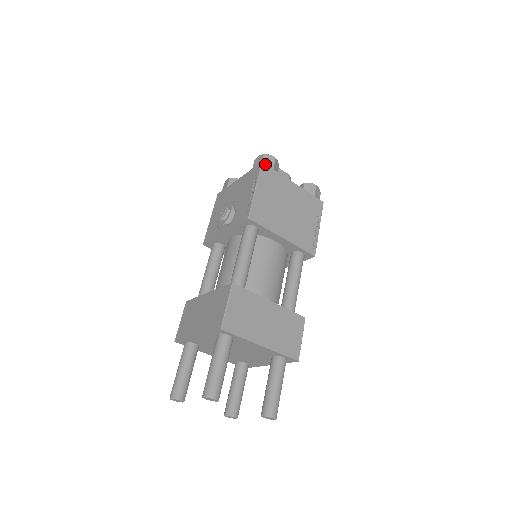
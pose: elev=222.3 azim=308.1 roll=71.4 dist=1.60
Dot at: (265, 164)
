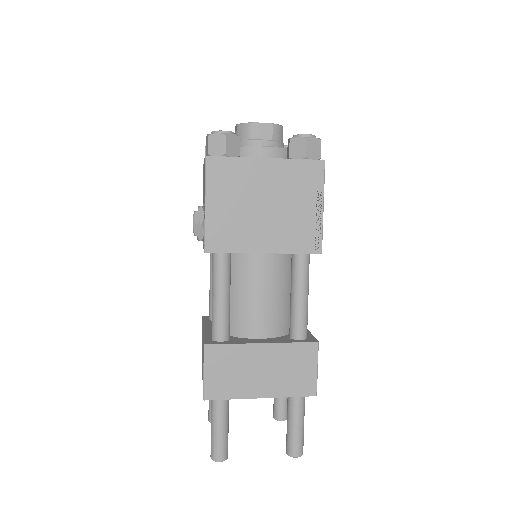
Dot at: (211, 156)
